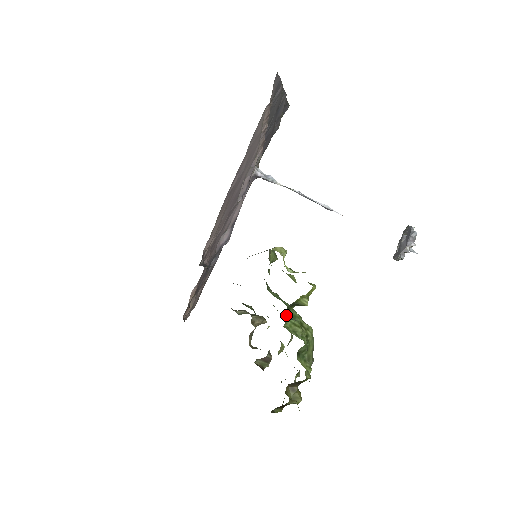
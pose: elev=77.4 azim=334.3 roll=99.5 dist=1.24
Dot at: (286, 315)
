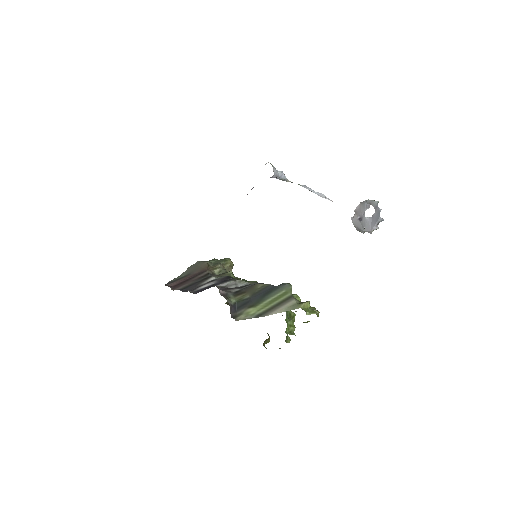
Dot at: (287, 323)
